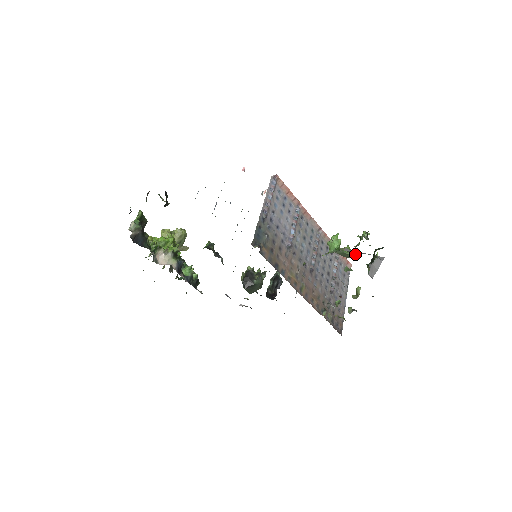
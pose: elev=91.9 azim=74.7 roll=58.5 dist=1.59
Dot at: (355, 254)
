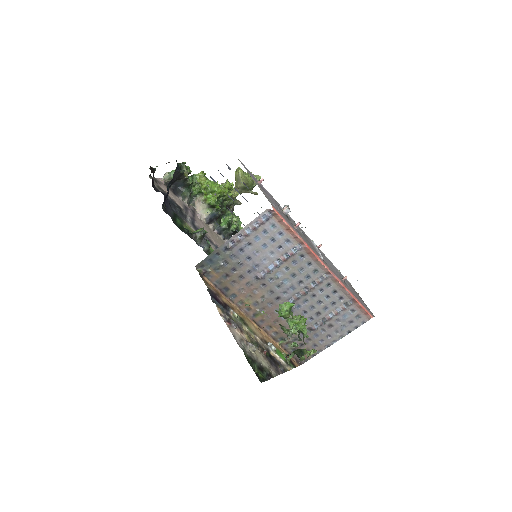
Dot at: occluded
